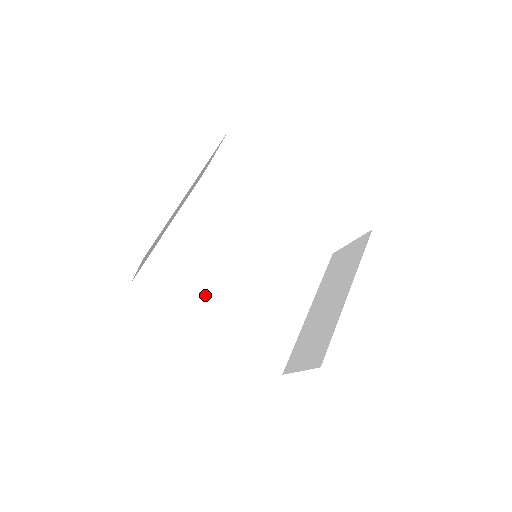
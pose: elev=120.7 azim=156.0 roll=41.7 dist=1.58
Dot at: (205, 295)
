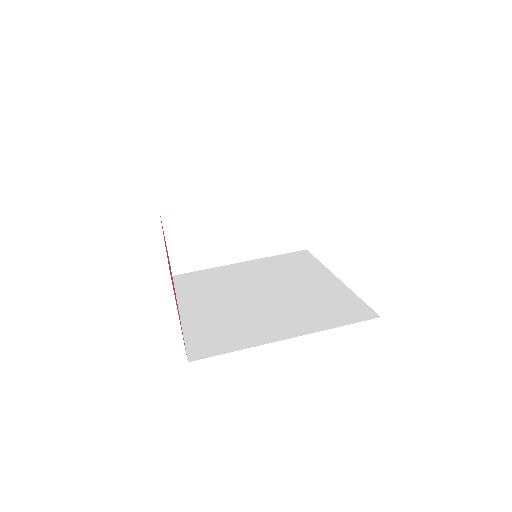
Dot at: (208, 295)
